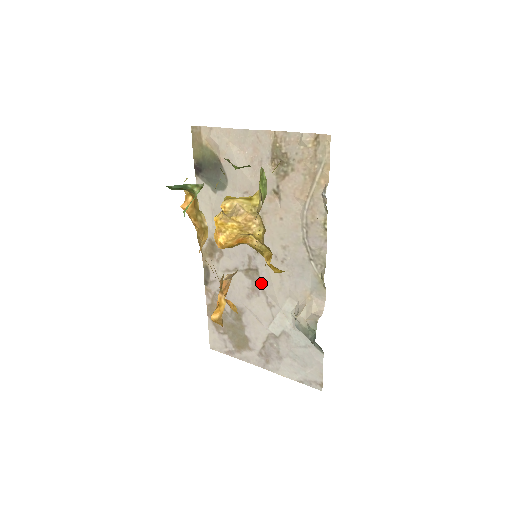
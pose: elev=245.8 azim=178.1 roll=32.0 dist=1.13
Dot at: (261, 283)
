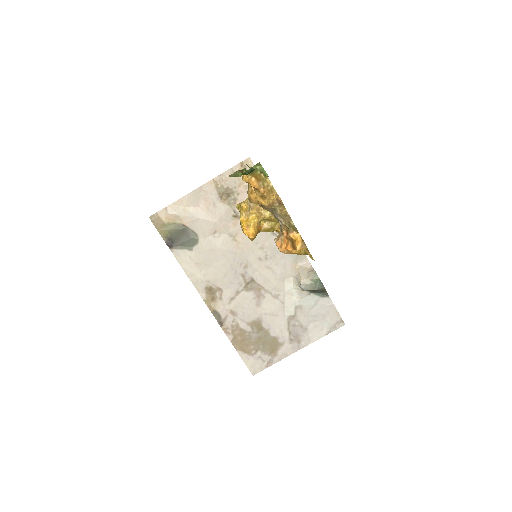
Dot at: (261, 286)
